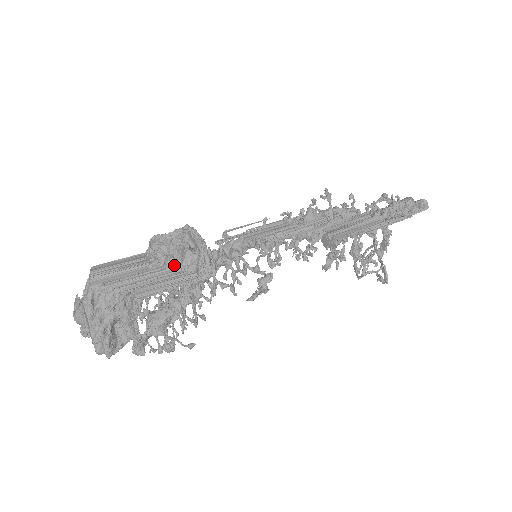
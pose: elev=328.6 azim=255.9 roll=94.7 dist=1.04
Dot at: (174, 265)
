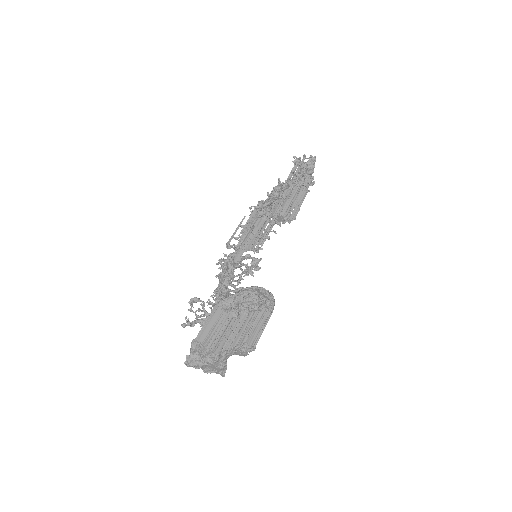
Dot at: (250, 310)
